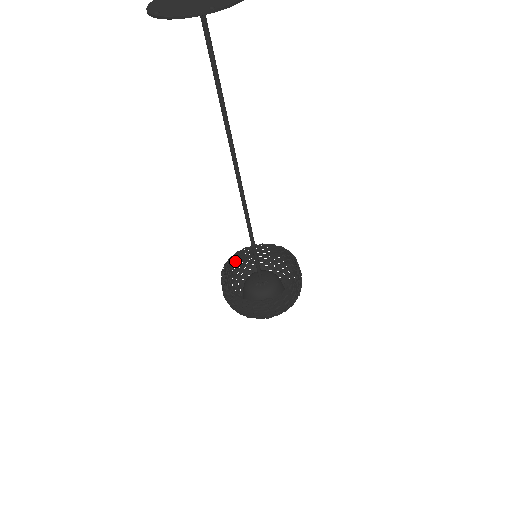
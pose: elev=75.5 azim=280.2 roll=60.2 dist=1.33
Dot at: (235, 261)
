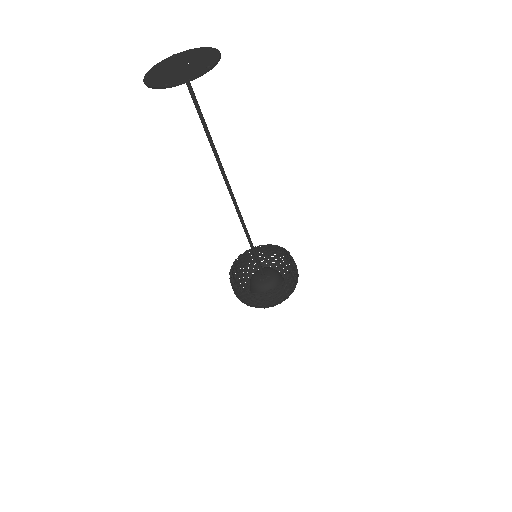
Dot at: (232, 275)
